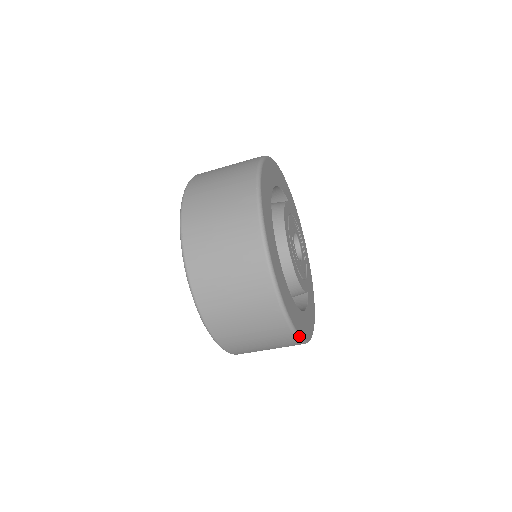
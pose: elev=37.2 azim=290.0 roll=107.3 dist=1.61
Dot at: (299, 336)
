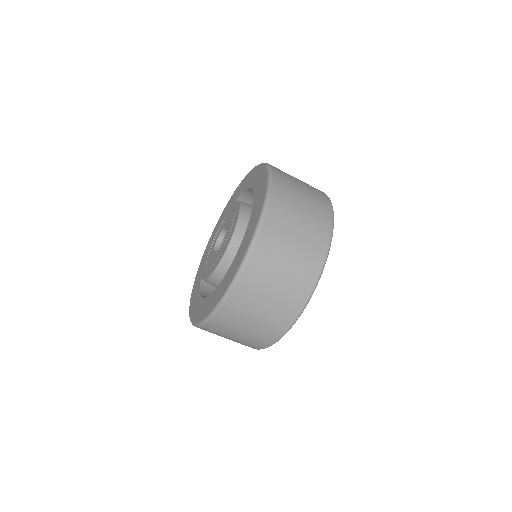
Dot at: (305, 307)
